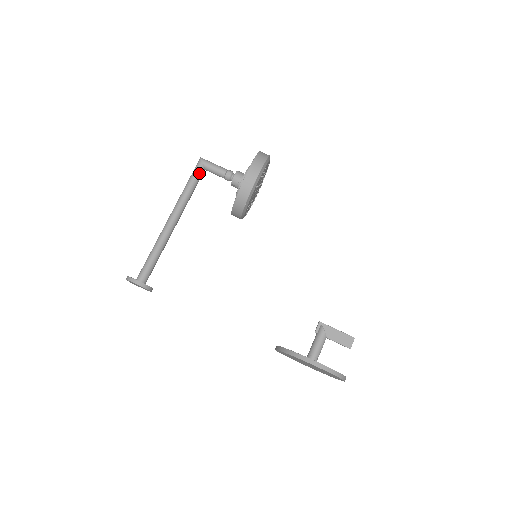
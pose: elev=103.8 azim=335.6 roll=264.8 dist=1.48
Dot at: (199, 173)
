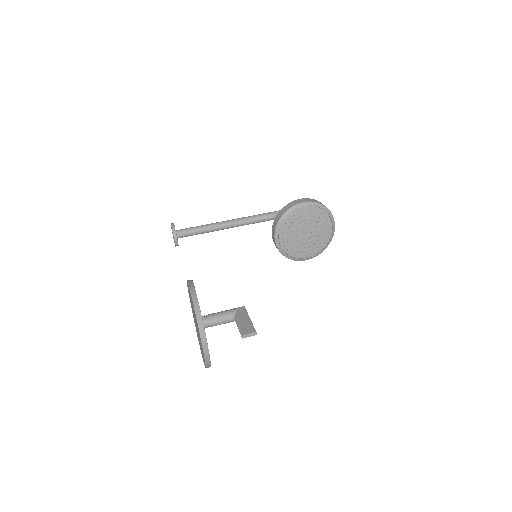
Dot at: (278, 212)
